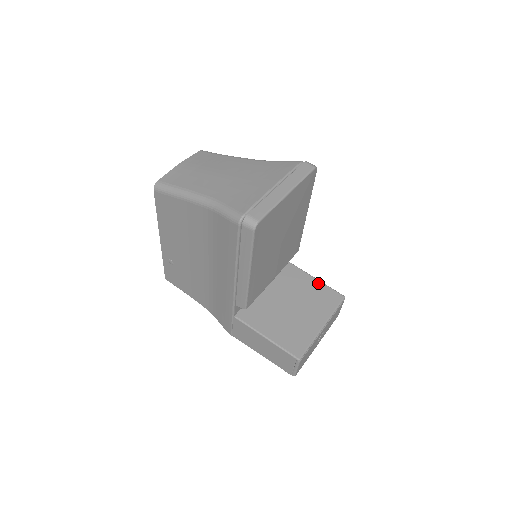
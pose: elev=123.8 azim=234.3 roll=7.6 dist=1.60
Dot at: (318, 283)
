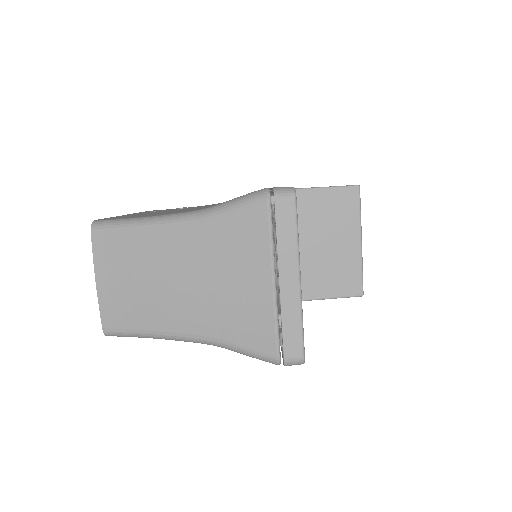
Dot at: (321, 193)
